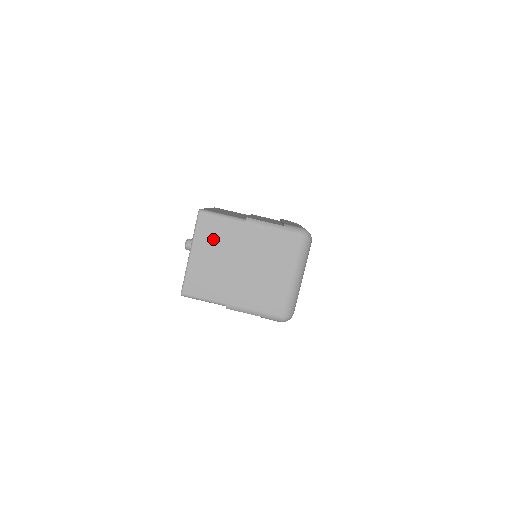
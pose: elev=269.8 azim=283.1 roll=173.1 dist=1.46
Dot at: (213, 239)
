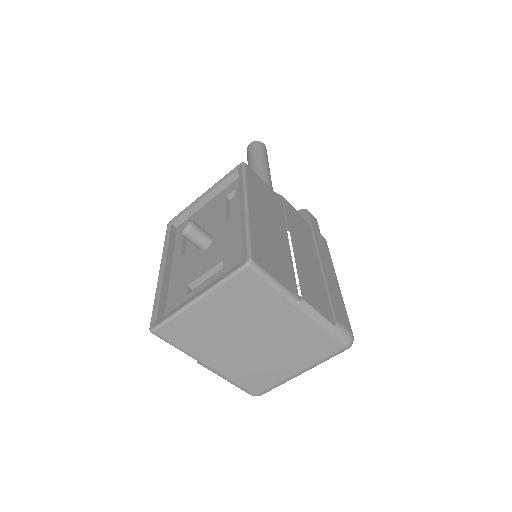
Dot at: (240, 302)
